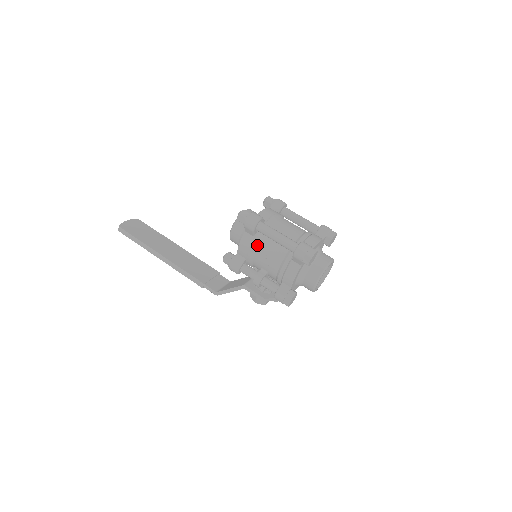
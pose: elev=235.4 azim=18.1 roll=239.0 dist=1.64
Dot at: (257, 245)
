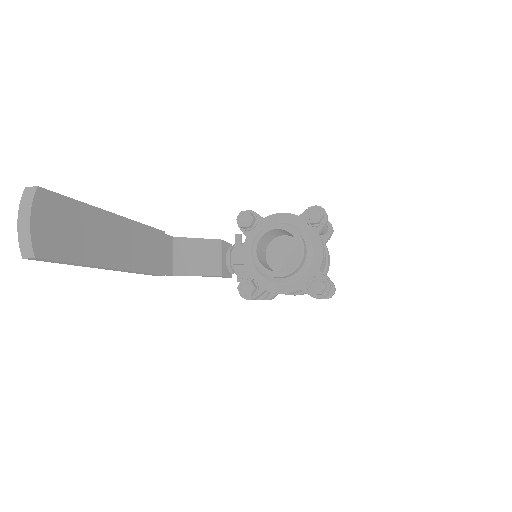
Dot at: occluded
